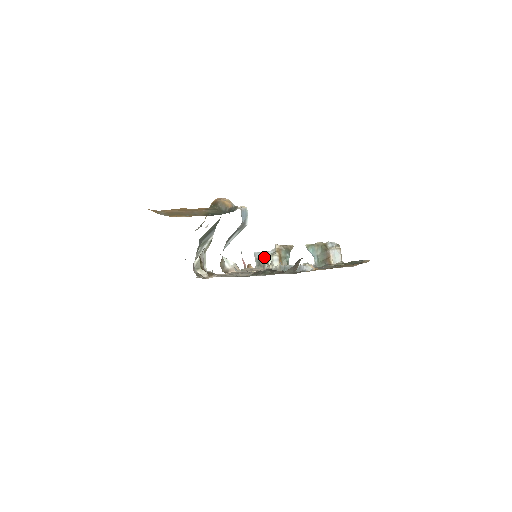
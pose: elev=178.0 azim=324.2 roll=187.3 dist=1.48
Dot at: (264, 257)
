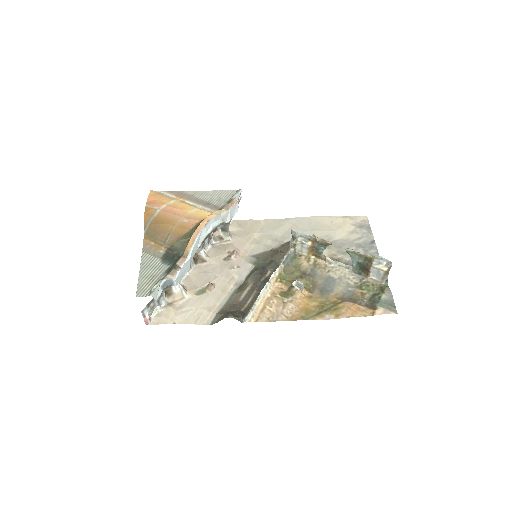
Dot at: (294, 241)
